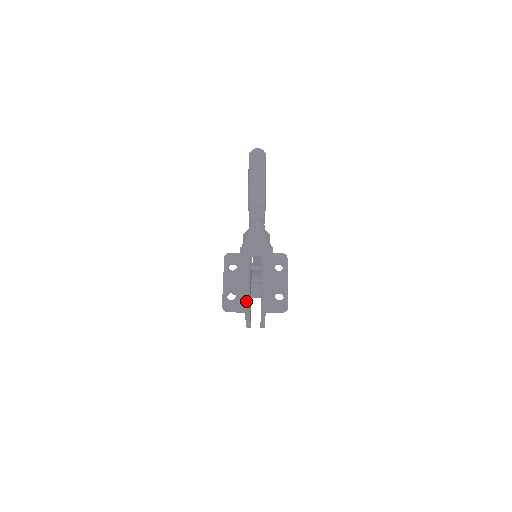
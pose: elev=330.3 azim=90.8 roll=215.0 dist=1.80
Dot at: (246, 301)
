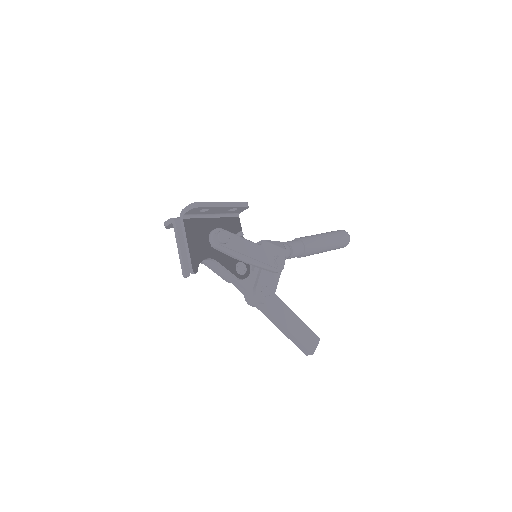
Dot at: occluded
